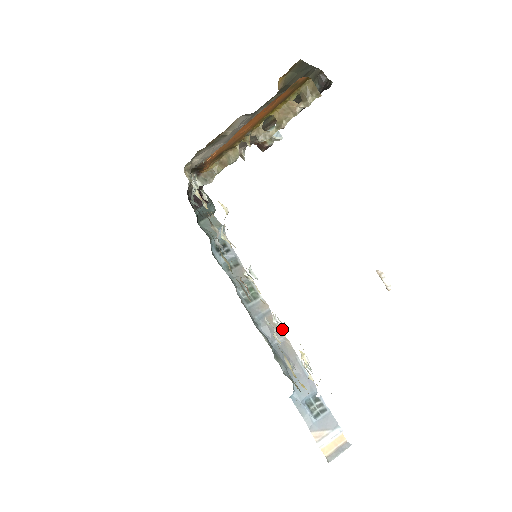
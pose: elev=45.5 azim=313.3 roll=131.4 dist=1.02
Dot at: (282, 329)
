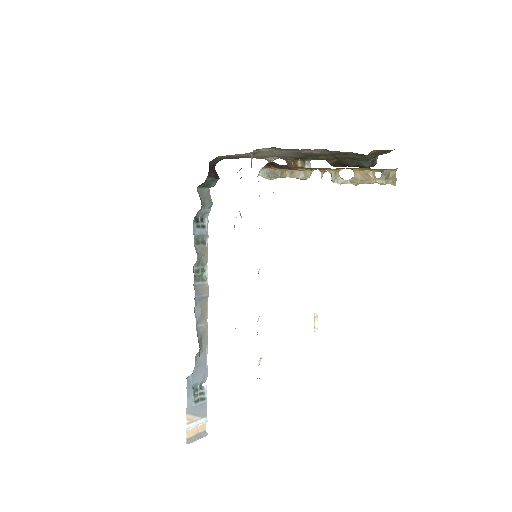
Dot at: occluded
